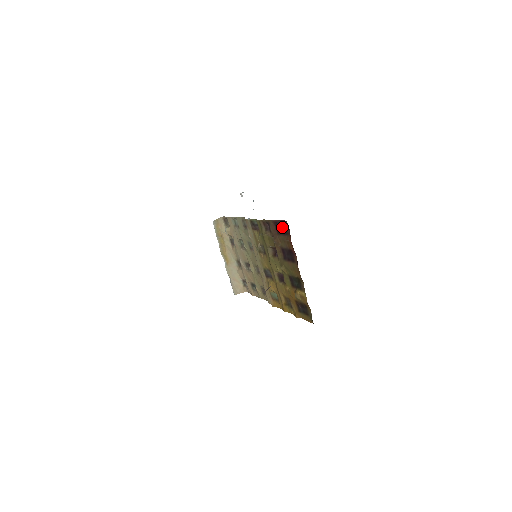
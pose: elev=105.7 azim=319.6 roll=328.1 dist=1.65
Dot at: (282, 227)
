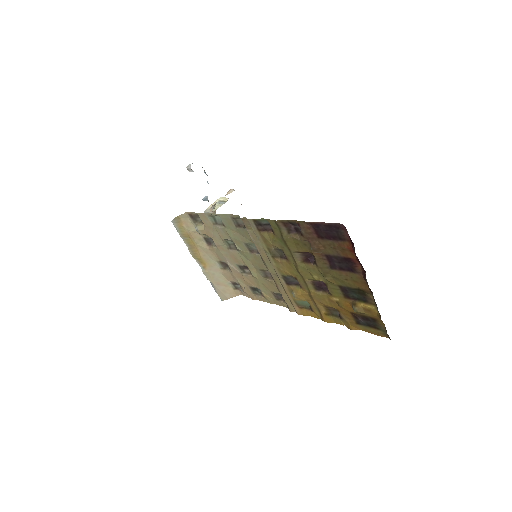
Dot at: (330, 231)
